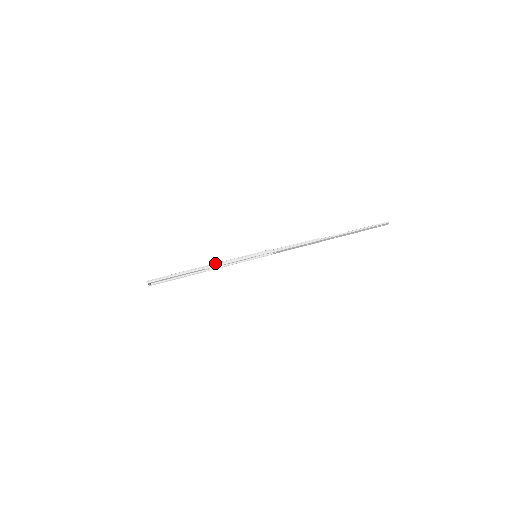
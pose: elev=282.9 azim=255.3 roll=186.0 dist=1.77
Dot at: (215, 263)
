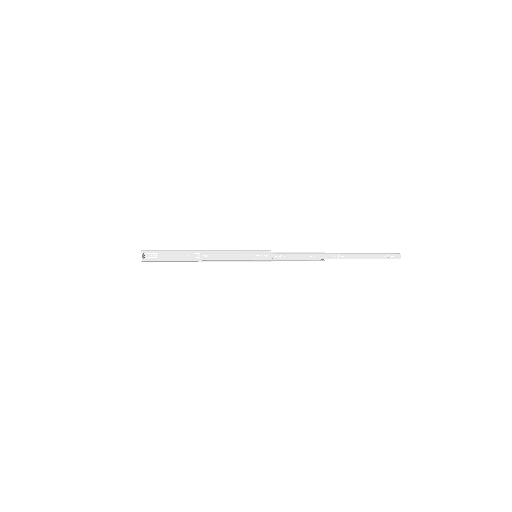
Dot at: (213, 250)
